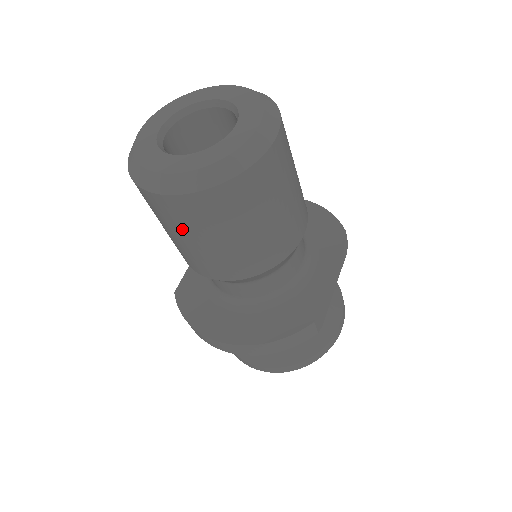
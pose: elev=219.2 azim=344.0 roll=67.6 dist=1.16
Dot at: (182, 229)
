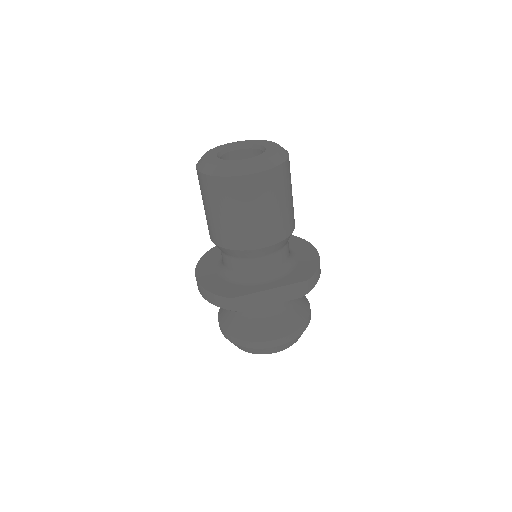
Dot at: (201, 194)
